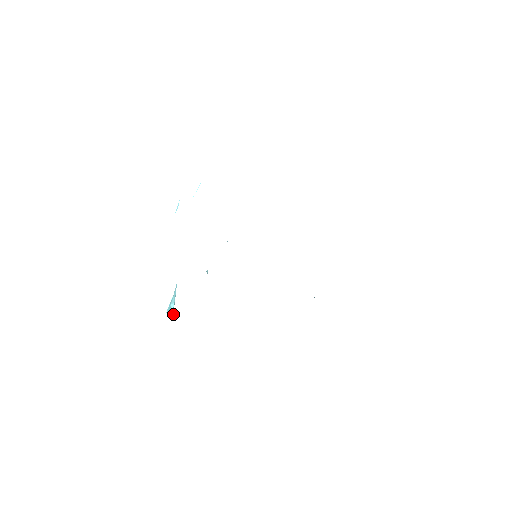
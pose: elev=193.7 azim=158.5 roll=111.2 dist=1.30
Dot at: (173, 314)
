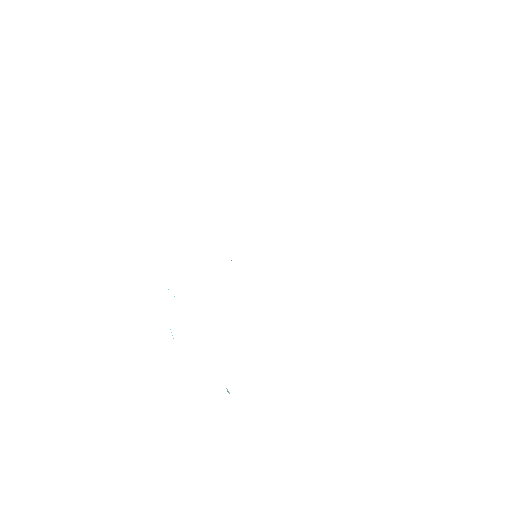
Dot at: occluded
